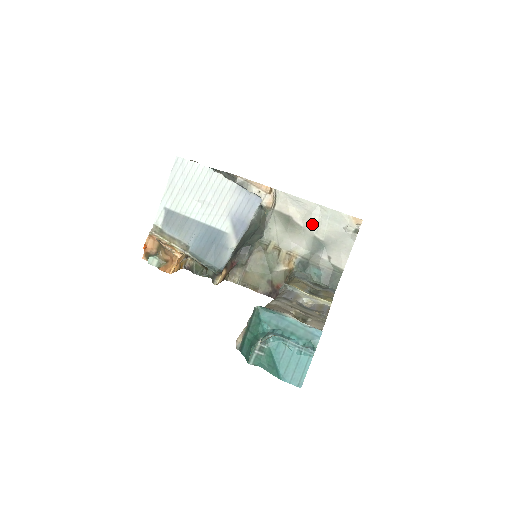
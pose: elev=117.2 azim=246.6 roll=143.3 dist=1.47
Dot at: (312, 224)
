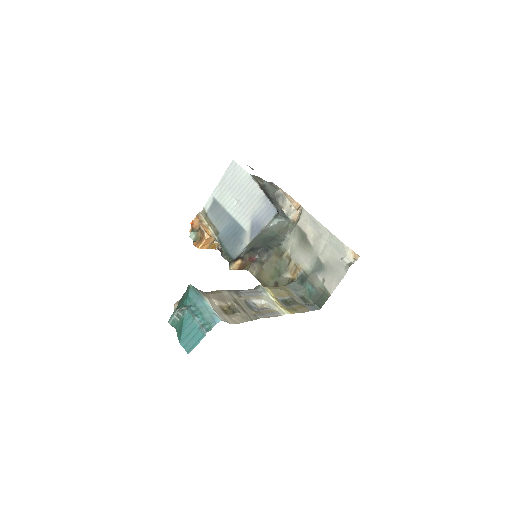
Dot at: (319, 246)
